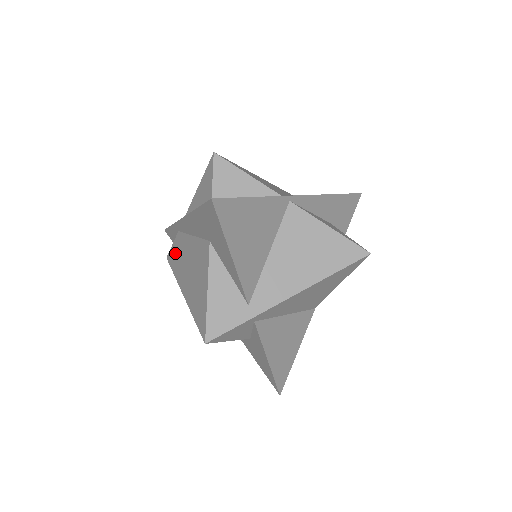
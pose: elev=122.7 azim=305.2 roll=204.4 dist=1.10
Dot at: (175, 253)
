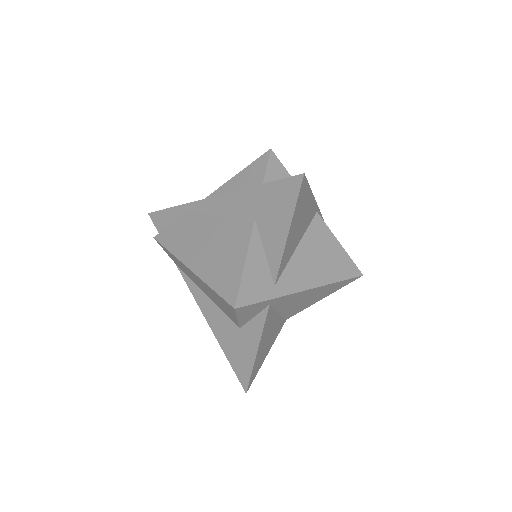
Dot at: (176, 232)
